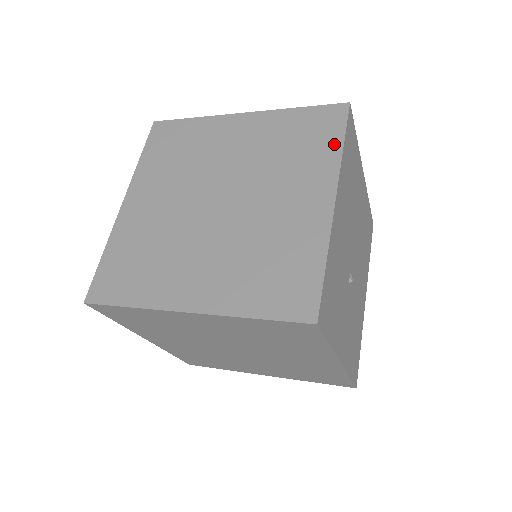
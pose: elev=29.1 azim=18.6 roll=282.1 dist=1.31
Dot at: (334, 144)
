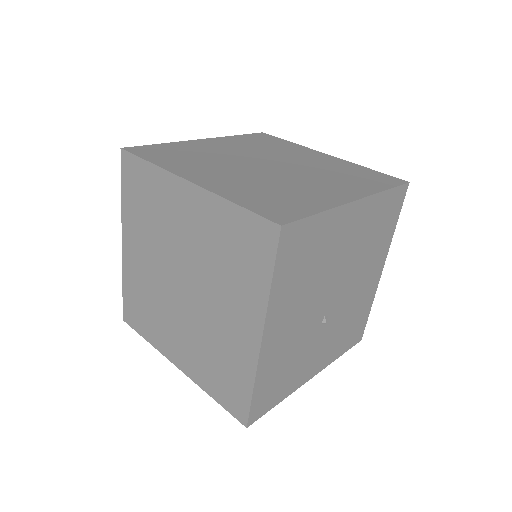
Dot at: (263, 277)
